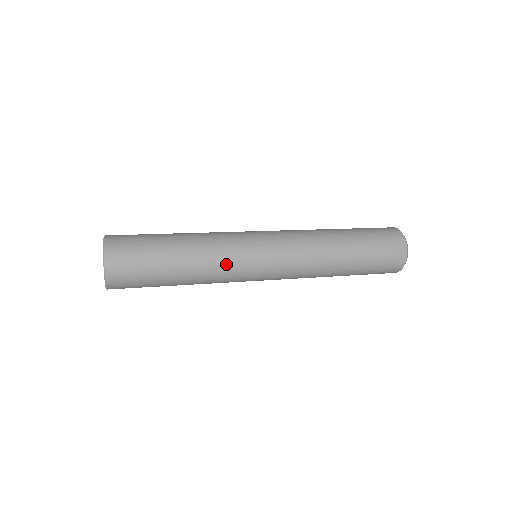
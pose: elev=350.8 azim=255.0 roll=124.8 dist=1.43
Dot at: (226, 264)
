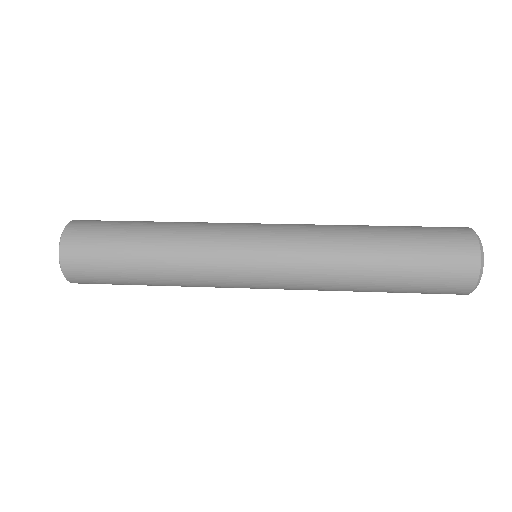
Dot at: (204, 271)
